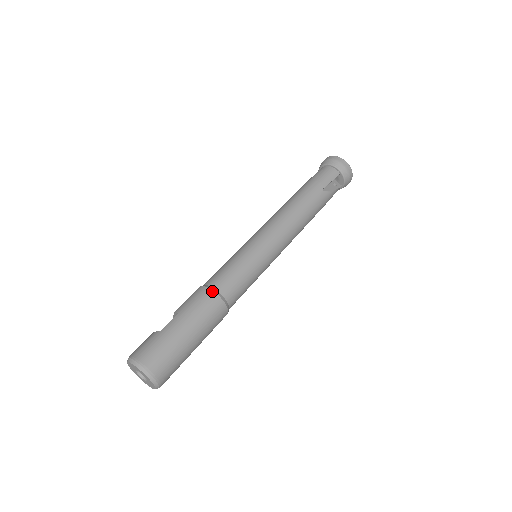
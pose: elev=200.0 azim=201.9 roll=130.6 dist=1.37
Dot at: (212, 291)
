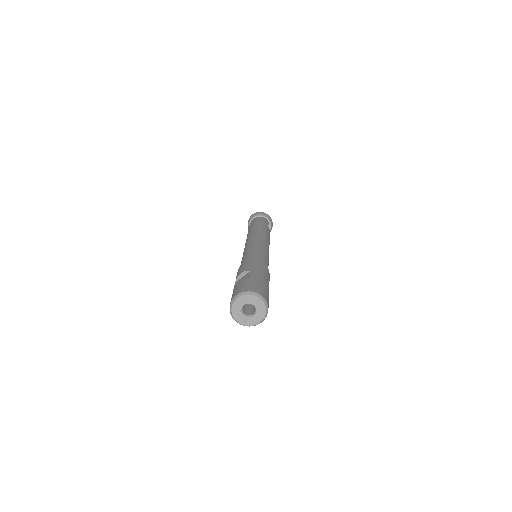
Dot at: occluded
